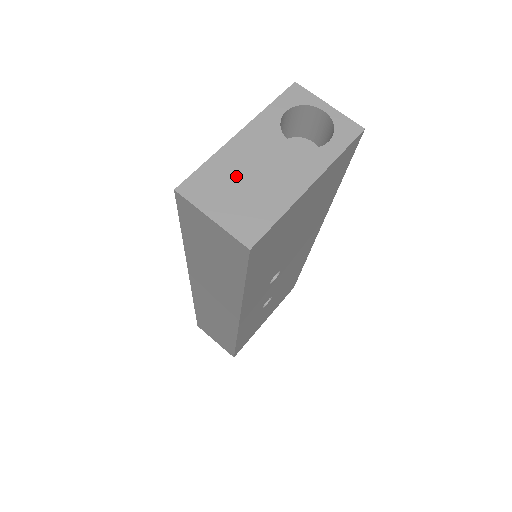
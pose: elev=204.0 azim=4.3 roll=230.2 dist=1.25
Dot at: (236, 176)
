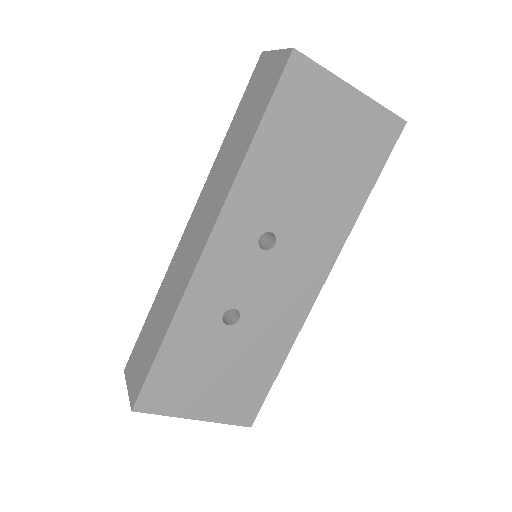
Dot at: occluded
